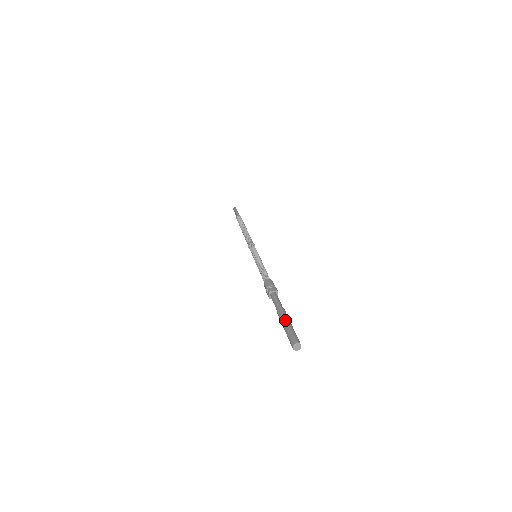
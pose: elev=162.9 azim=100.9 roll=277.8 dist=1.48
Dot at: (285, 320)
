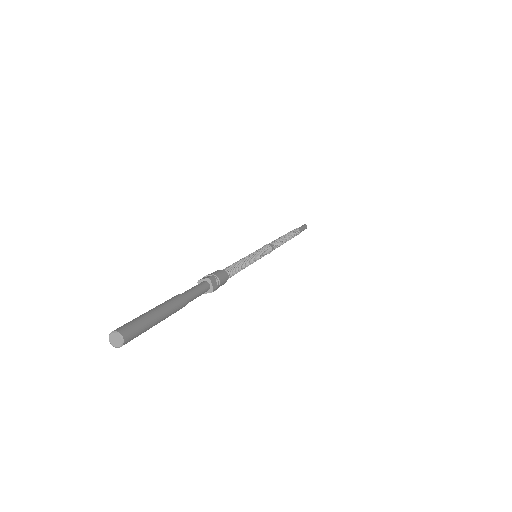
Dot at: occluded
